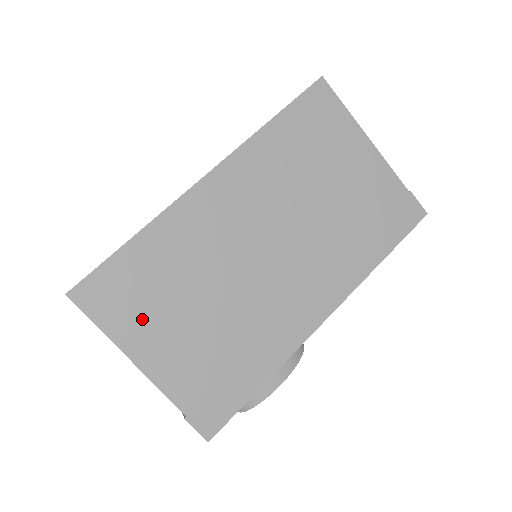
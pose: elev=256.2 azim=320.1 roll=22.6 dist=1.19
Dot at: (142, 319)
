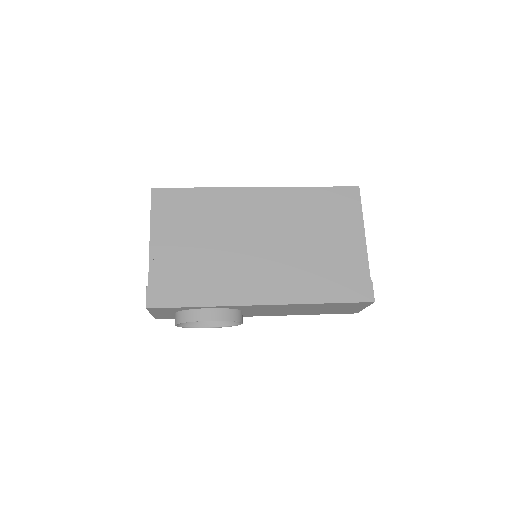
Dot at: (171, 224)
